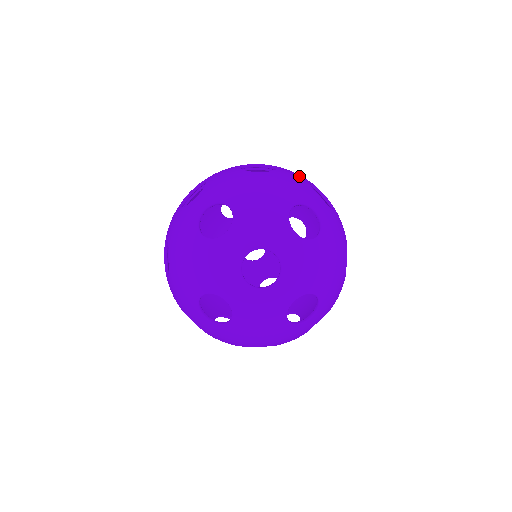
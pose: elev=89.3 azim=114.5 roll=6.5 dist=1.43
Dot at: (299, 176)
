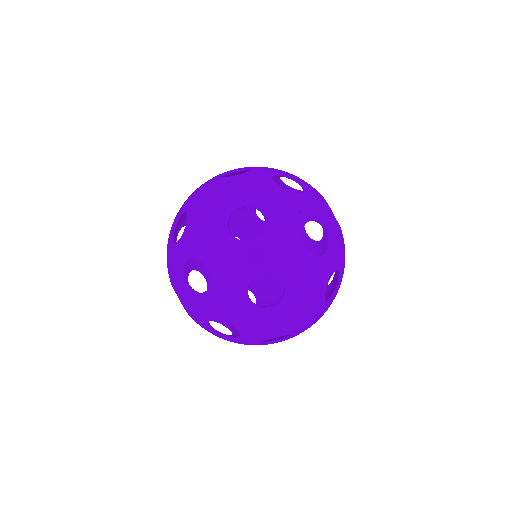
Dot at: (298, 258)
